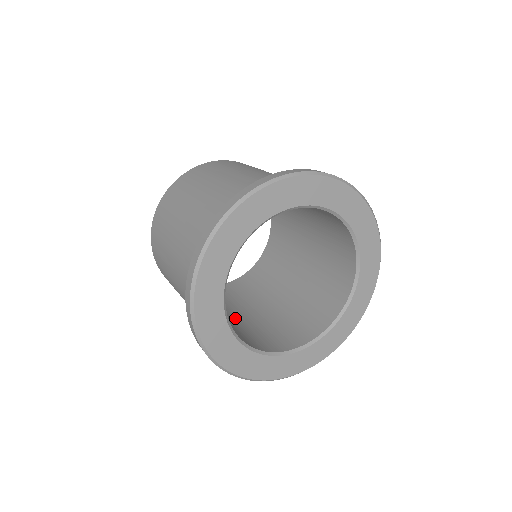
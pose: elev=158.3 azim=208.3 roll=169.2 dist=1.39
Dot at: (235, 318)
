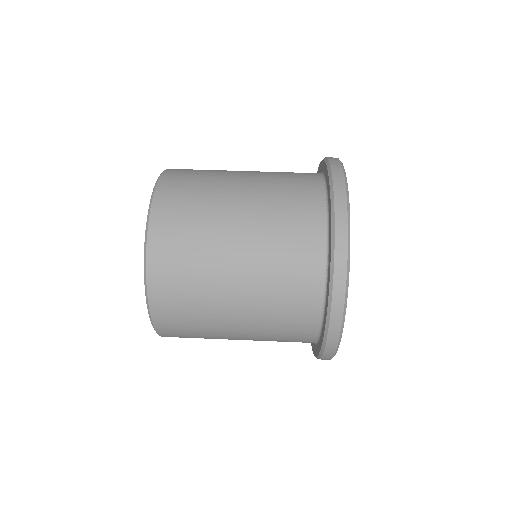
Dot at: occluded
